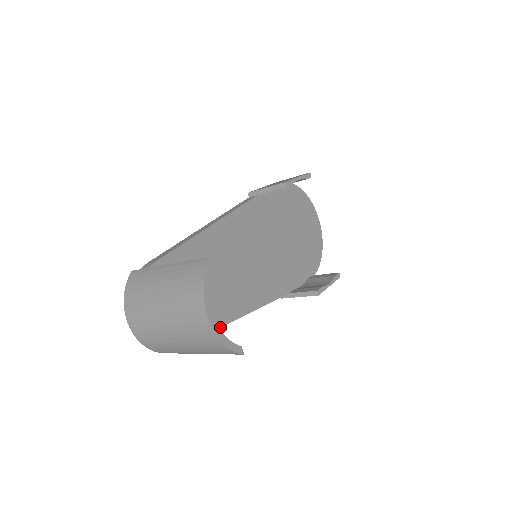
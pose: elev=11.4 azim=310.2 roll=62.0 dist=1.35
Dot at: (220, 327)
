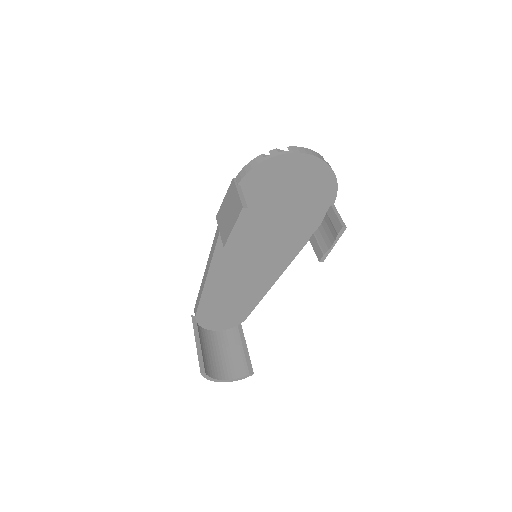
Dot at: (261, 299)
